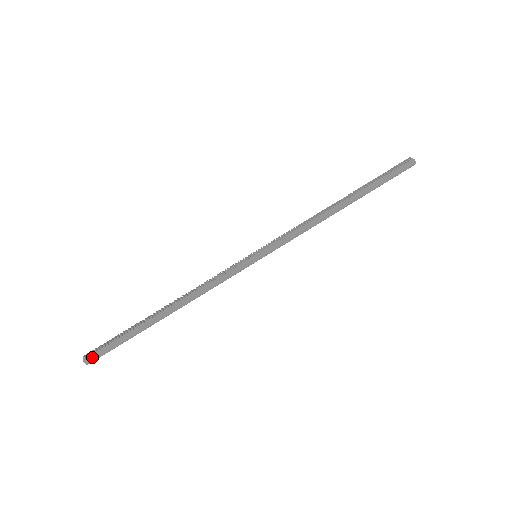
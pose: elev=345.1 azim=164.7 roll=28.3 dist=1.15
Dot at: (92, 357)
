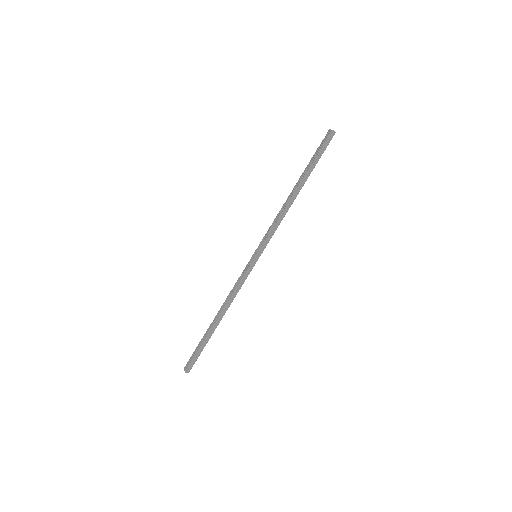
Dot at: (189, 368)
